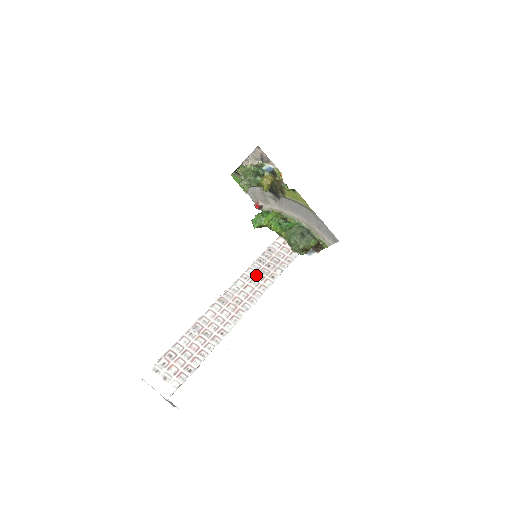
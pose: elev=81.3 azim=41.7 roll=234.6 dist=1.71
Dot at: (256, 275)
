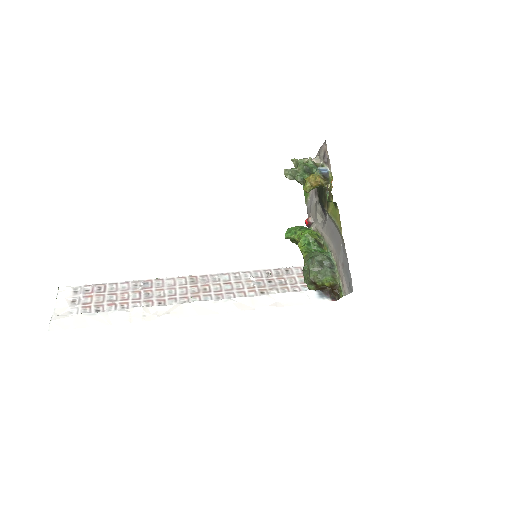
Dot at: (248, 281)
